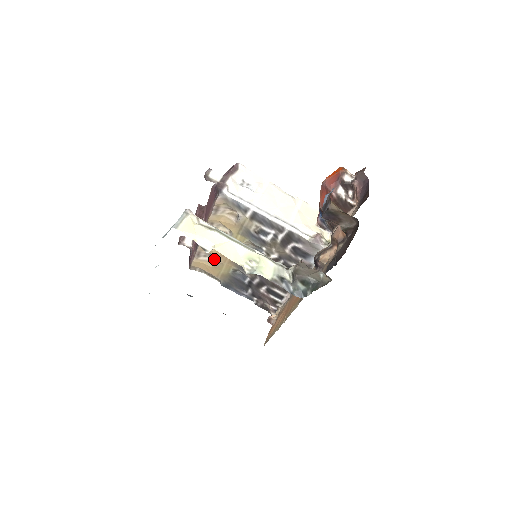
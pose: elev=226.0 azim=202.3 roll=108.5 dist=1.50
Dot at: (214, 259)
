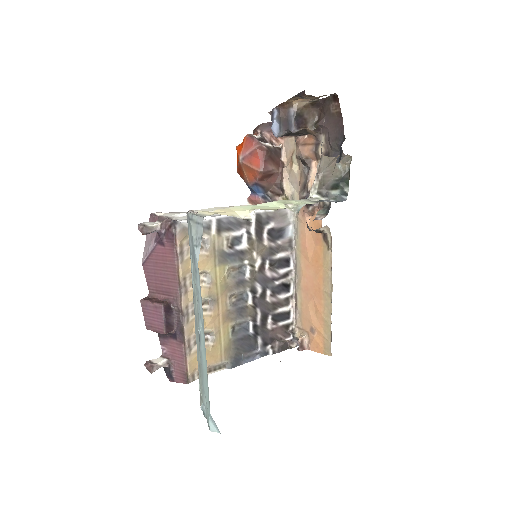
Dot at: (205, 338)
